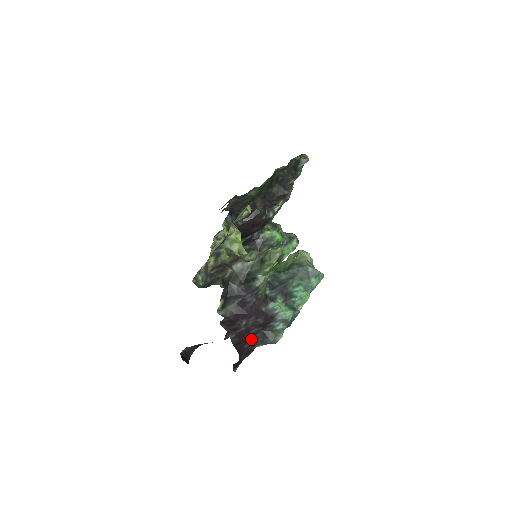
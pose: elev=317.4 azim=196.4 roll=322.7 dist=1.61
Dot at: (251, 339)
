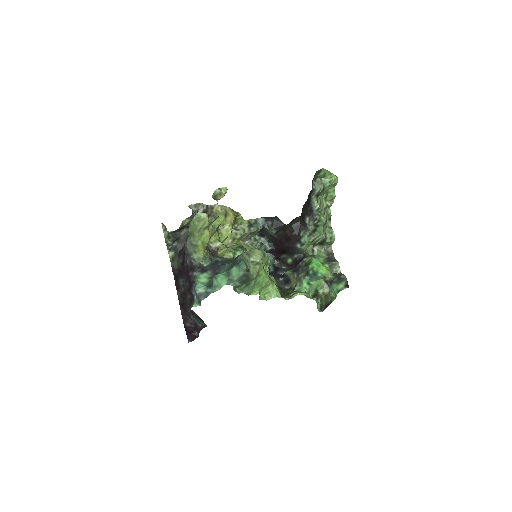
Dot at: (189, 306)
